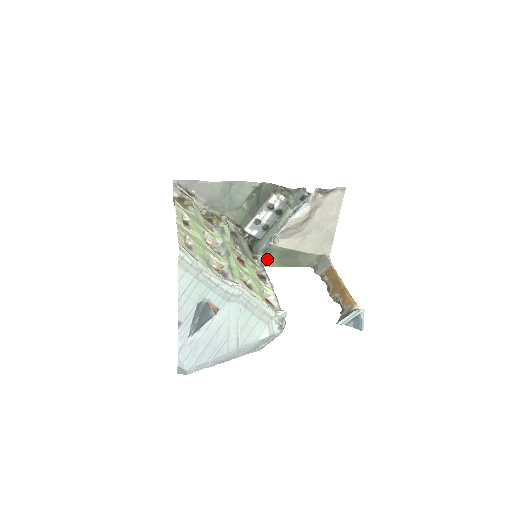
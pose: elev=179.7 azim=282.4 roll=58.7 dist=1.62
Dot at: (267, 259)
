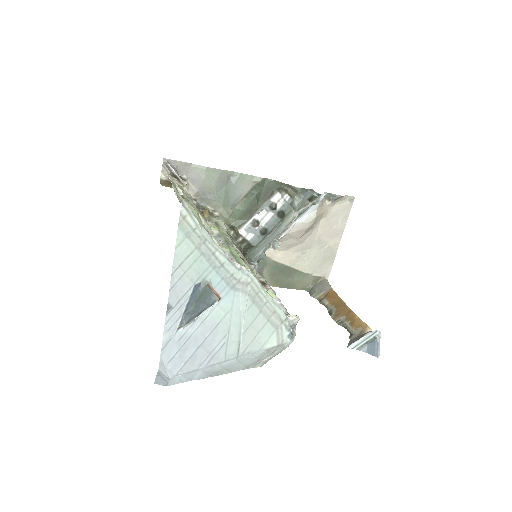
Dot at: occluded
